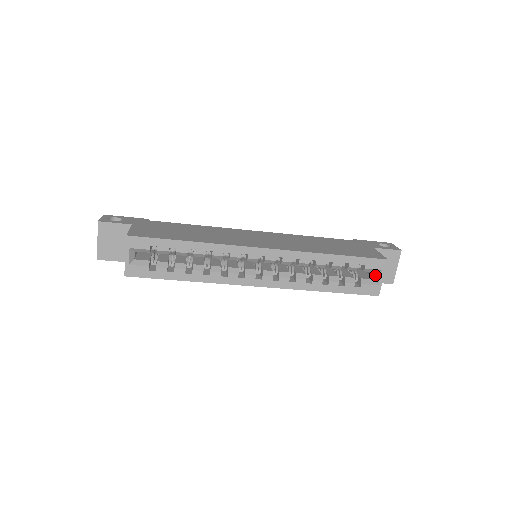
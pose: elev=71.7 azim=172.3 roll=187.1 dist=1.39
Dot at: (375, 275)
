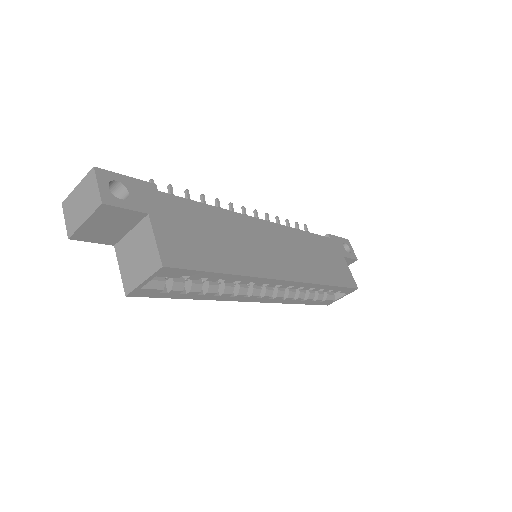
Dot at: (339, 293)
